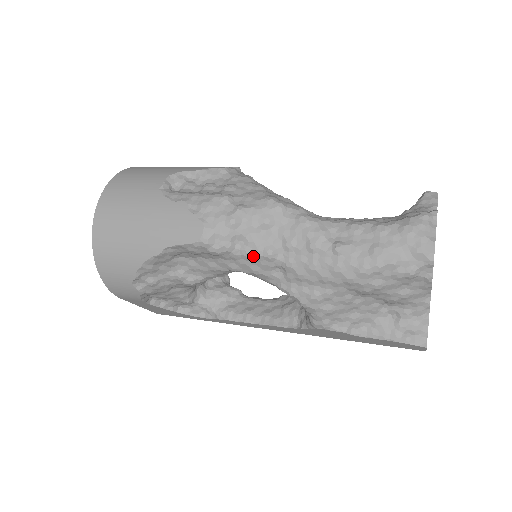
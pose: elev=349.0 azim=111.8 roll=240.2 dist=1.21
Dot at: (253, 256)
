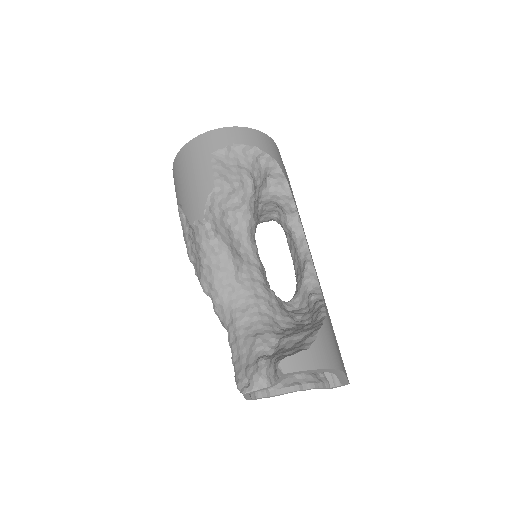
Dot at: occluded
